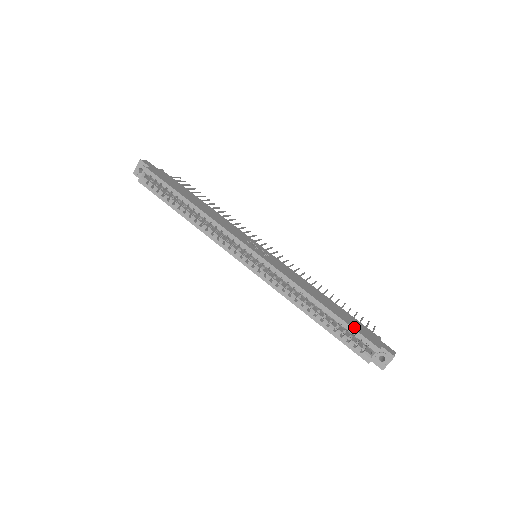
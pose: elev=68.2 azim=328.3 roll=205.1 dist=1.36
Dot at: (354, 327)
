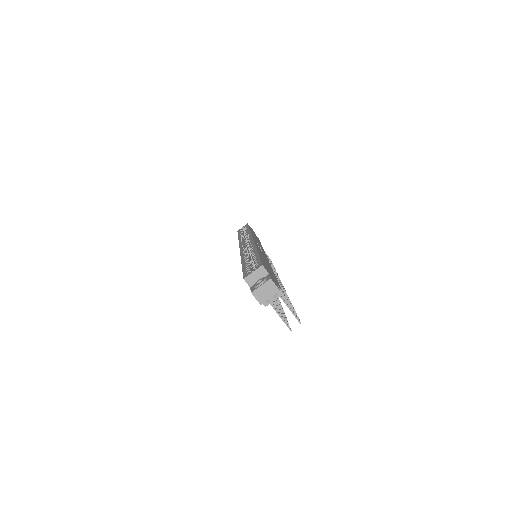
Dot at: (262, 261)
